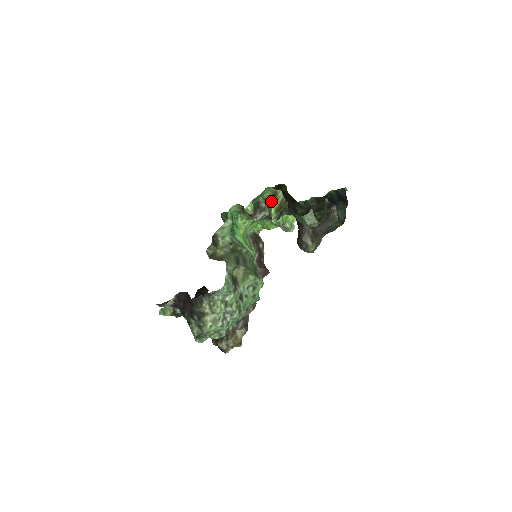
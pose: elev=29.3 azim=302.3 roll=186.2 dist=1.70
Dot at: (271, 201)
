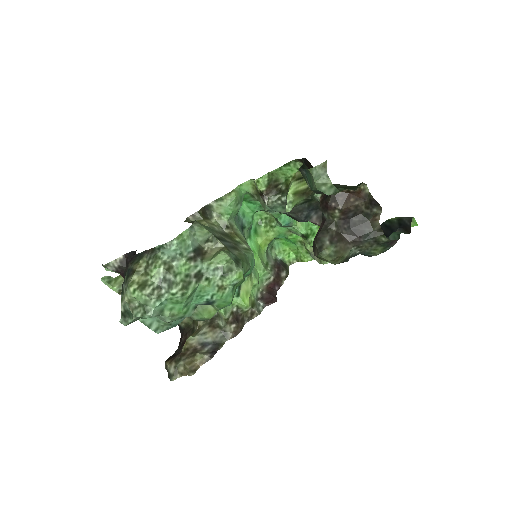
Dot at: (293, 181)
